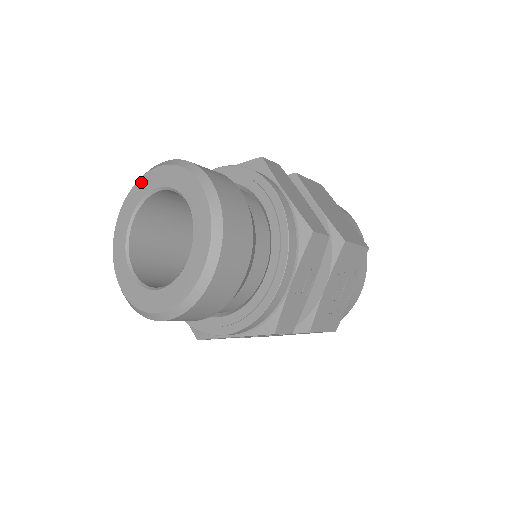
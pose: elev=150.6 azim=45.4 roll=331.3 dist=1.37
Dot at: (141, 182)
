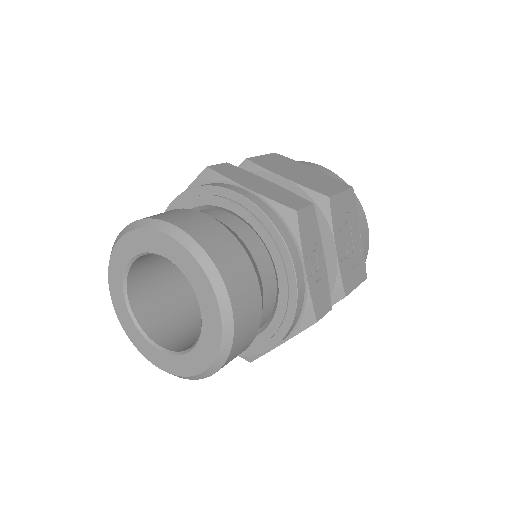
Dot at: (113, 261)
